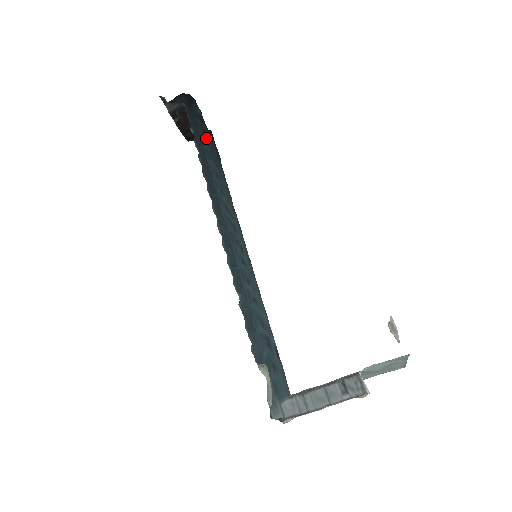
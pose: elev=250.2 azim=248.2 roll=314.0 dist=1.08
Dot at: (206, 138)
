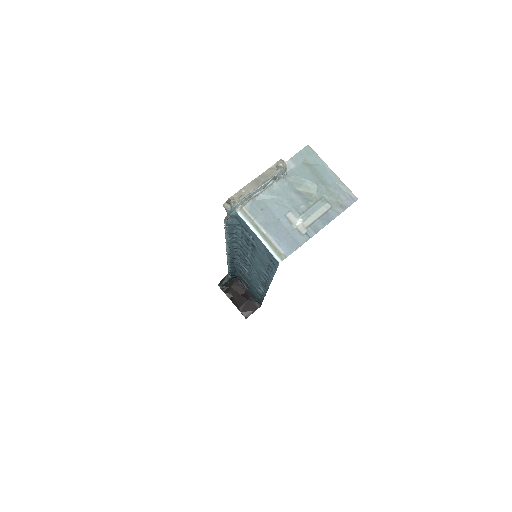
Dot at: occluded
